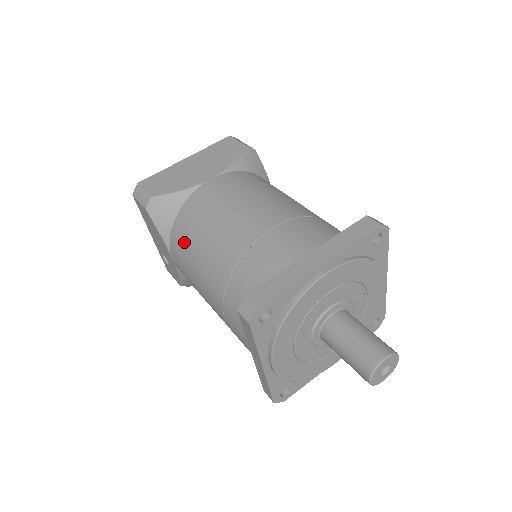
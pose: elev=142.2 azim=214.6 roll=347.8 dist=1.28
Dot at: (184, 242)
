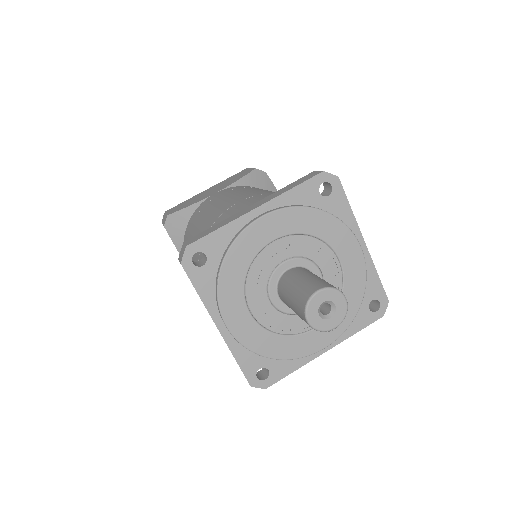
Dot at: occluded
